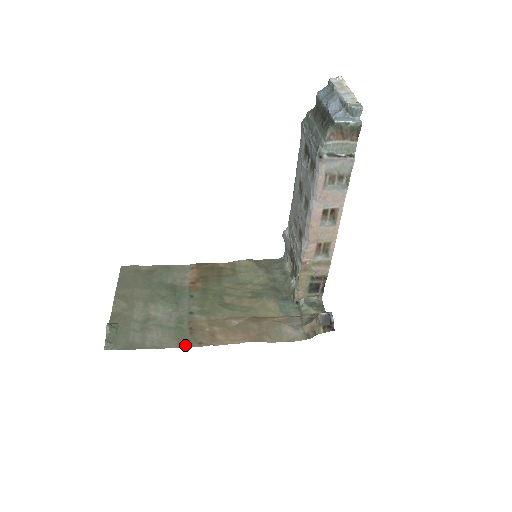
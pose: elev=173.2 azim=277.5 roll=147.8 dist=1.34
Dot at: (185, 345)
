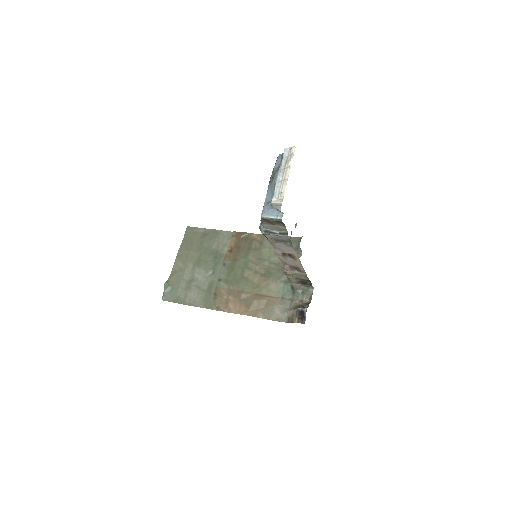
Dot at: (208, 307)
